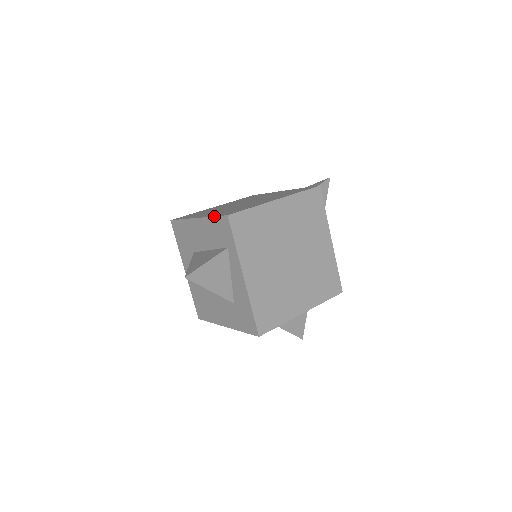
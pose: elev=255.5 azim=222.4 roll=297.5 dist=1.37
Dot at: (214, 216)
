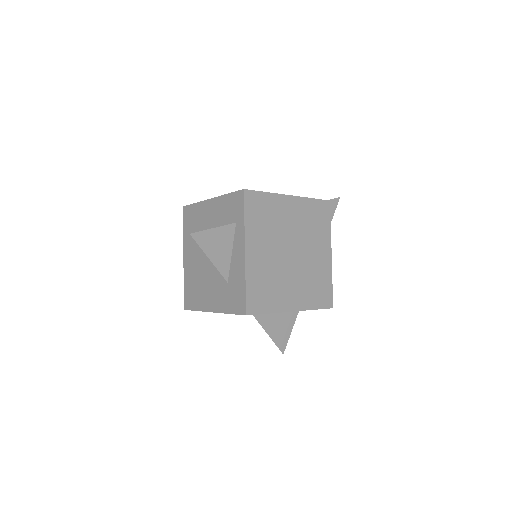
Dot at: (230, 193)
